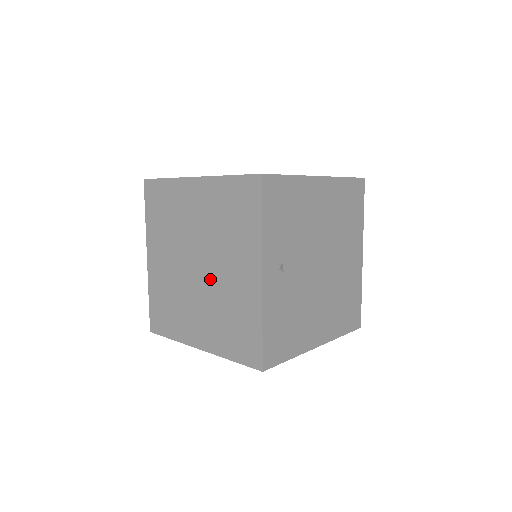
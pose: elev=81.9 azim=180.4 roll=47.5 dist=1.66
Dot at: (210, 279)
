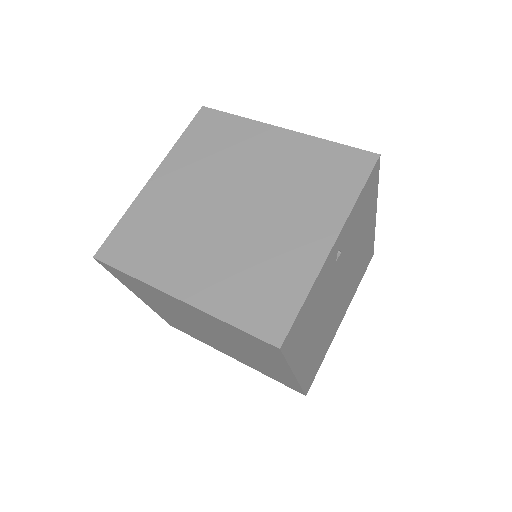
Dot at: (248, 225)
